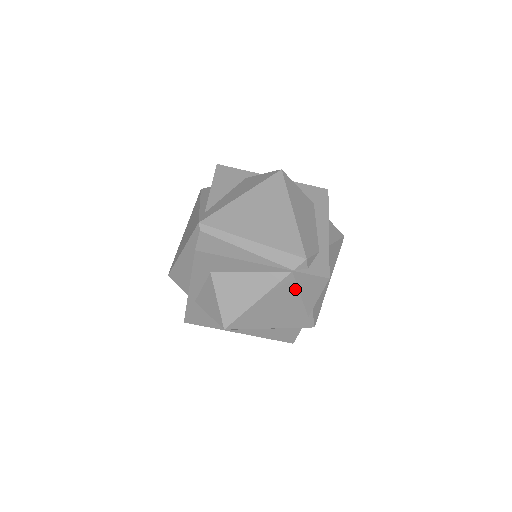
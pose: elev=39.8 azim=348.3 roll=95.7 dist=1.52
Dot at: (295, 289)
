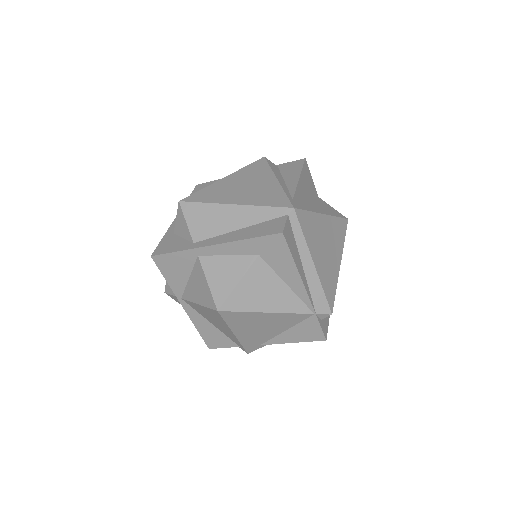
Dot at: (292, 324)
